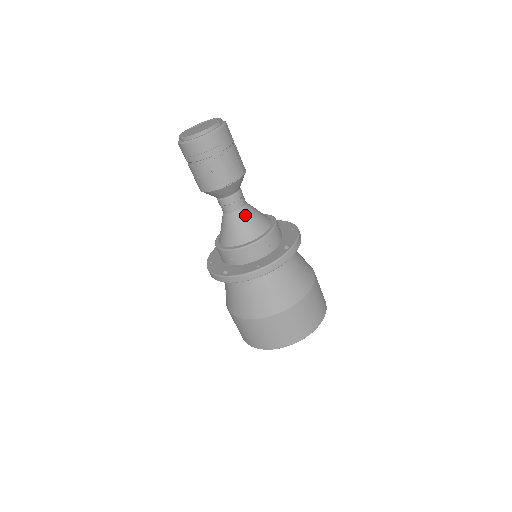
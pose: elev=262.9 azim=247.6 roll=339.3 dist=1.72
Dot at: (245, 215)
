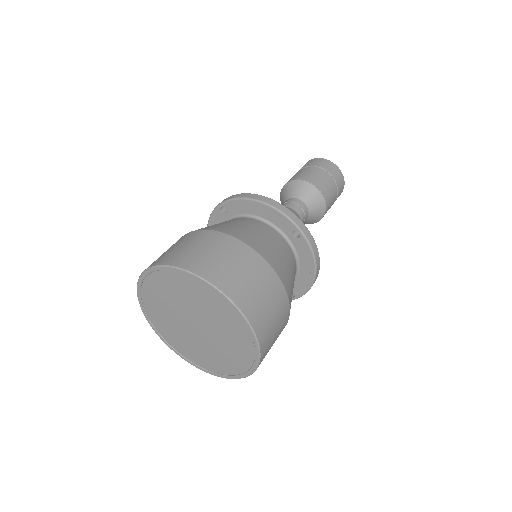
Dot at: (293, 212)
